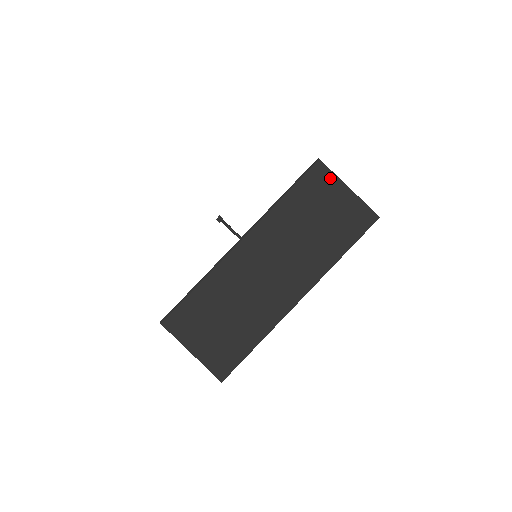
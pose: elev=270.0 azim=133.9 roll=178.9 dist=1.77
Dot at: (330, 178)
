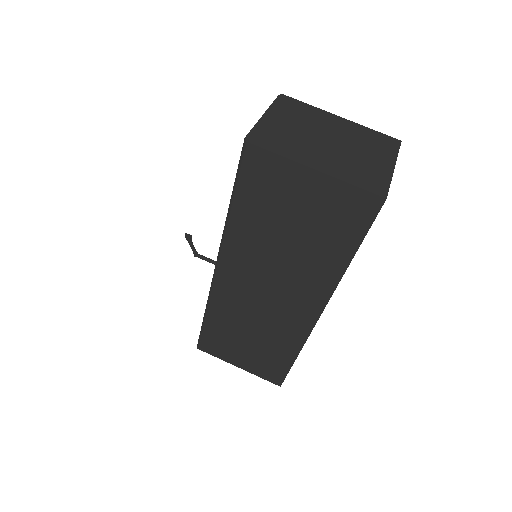
Dot at: (277, 165)
